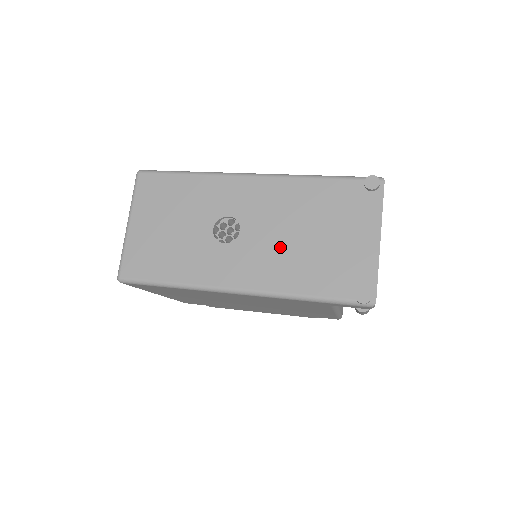
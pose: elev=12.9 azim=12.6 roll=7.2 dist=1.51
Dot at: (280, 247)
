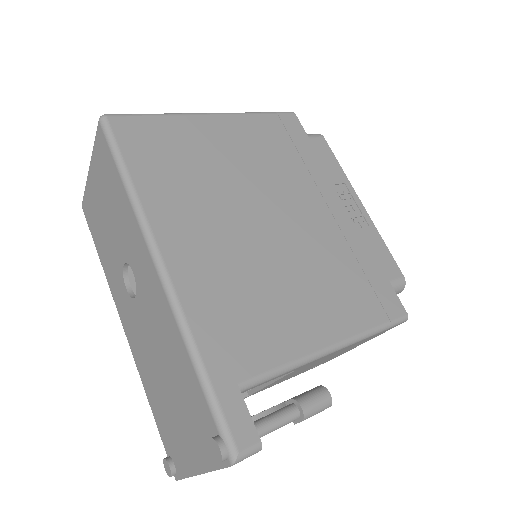
Dot at: (149, 353)
